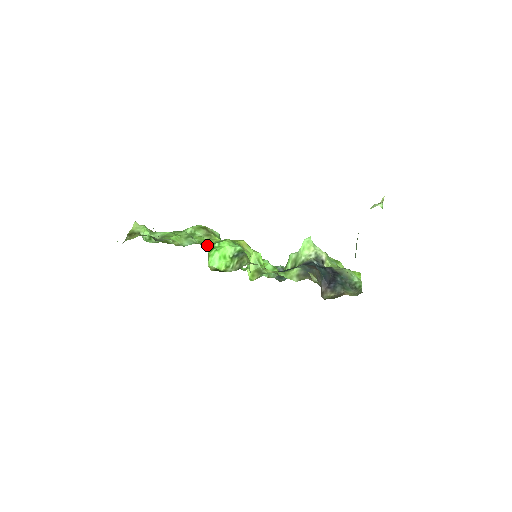
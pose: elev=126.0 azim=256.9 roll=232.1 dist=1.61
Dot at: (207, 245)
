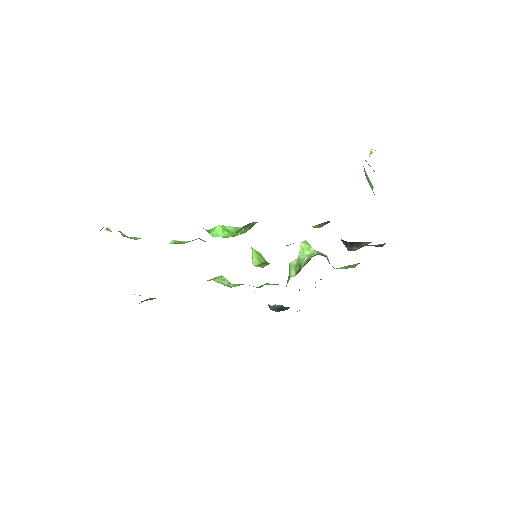
Dot at: occluded
